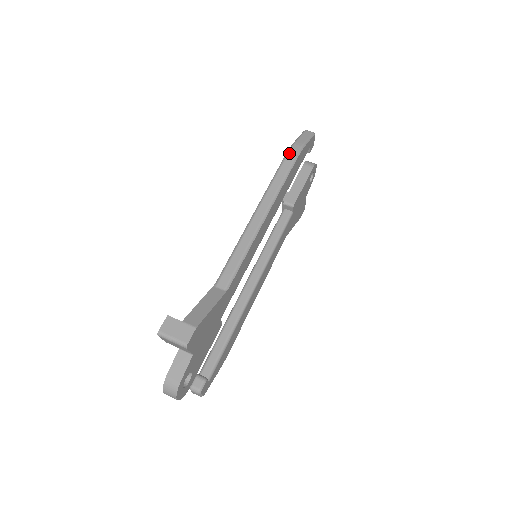
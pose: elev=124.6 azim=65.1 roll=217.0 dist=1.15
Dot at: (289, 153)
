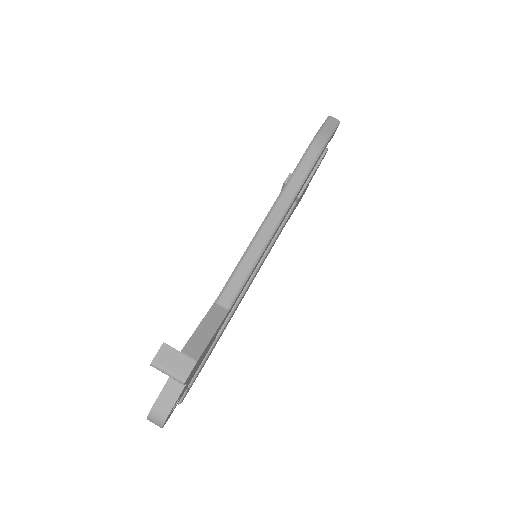
Dot at: (312, 146)
